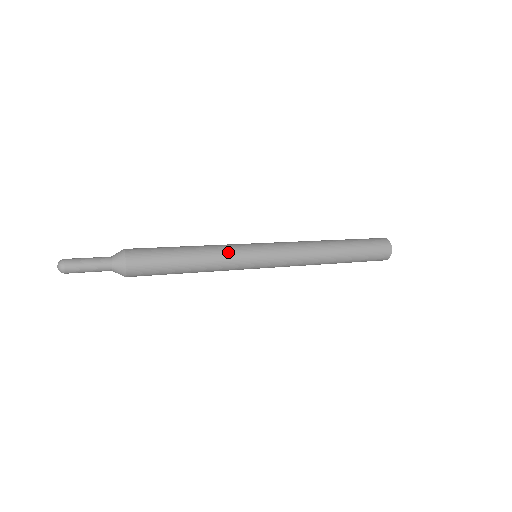
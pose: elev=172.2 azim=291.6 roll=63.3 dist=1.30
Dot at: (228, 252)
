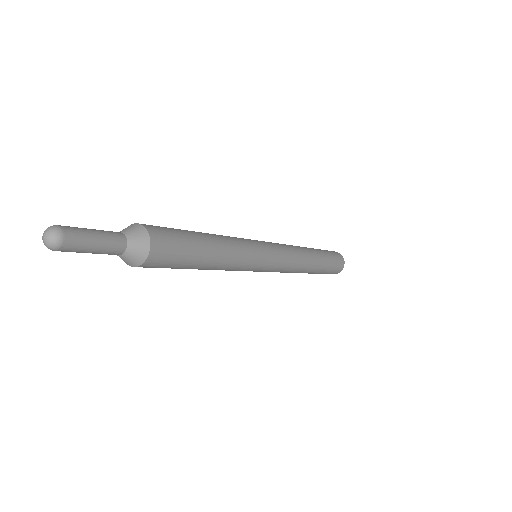
Dot at: (246, 250)
